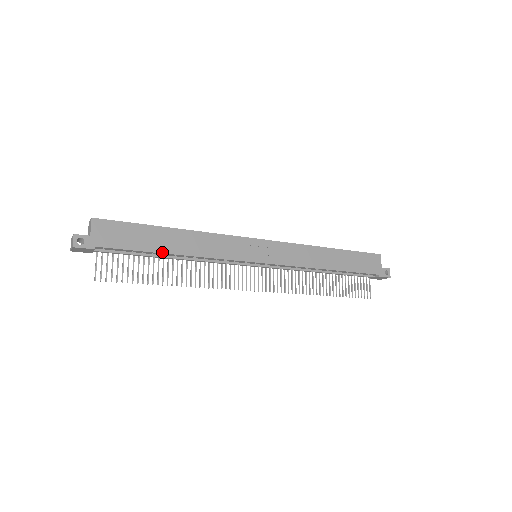
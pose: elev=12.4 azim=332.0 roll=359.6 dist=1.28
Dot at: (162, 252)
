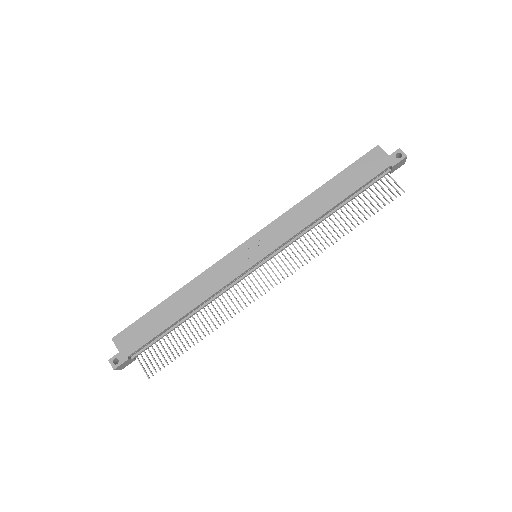
Dot at: (175, 321)
